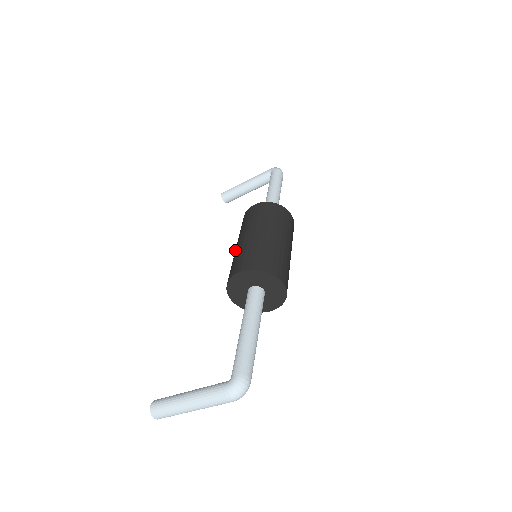
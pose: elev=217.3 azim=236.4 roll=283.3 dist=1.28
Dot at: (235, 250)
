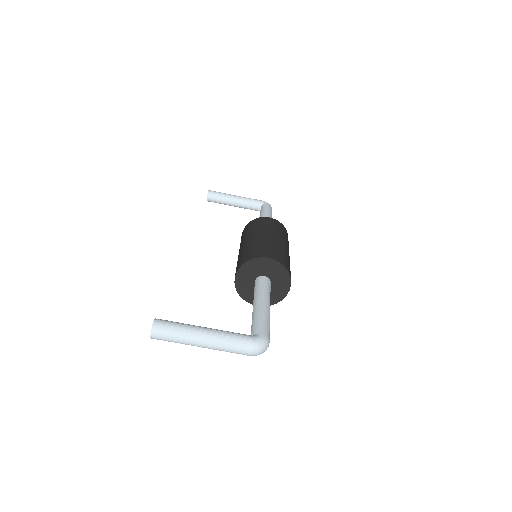
Dot at: (251, 240)
